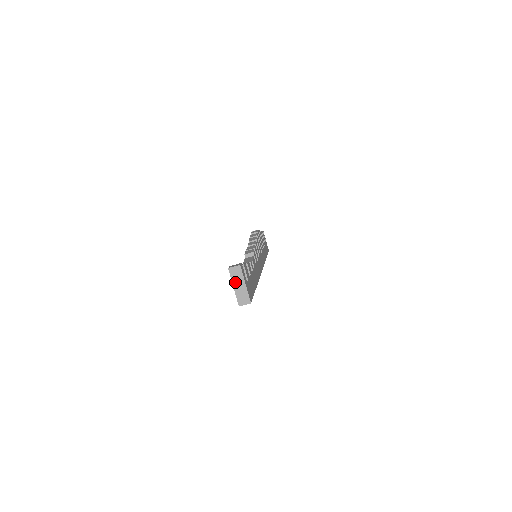
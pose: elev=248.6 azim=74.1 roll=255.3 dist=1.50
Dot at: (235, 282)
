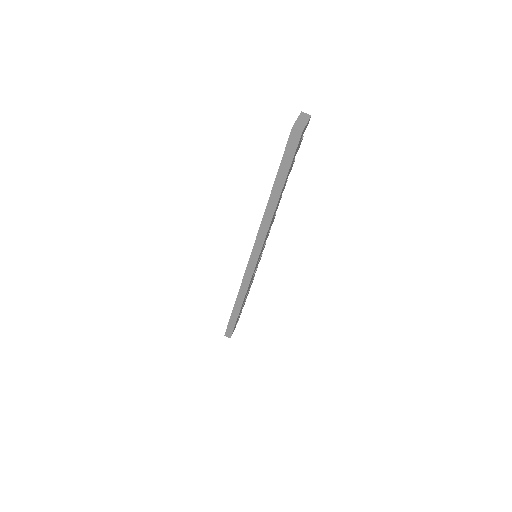
Dot at: (300, 118)
